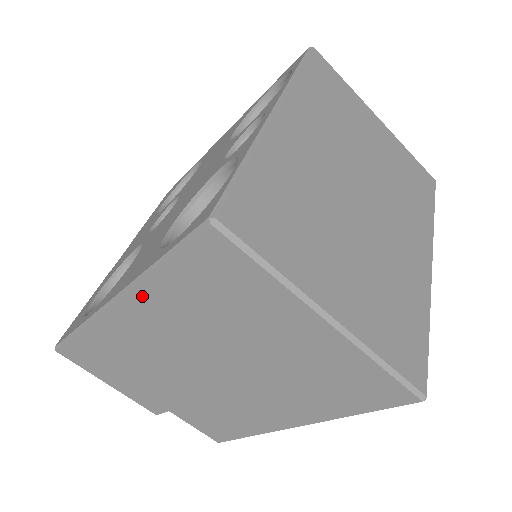
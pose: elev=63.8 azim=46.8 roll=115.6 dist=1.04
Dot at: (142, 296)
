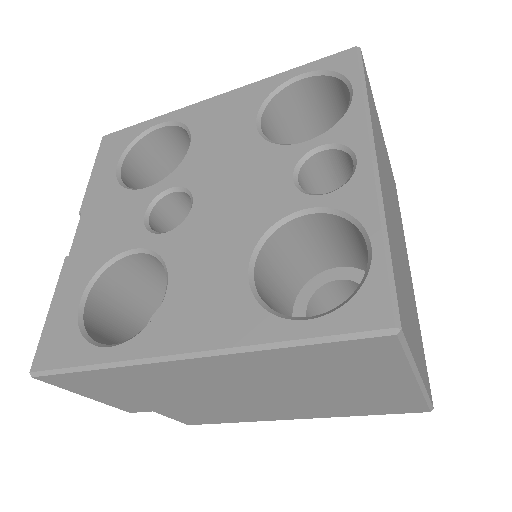
Dot at: (238, 358)
